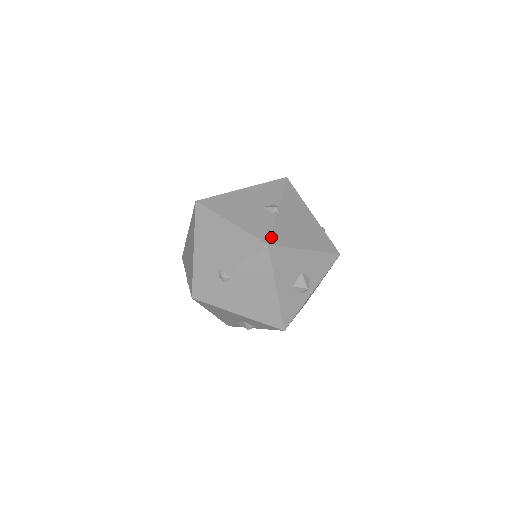
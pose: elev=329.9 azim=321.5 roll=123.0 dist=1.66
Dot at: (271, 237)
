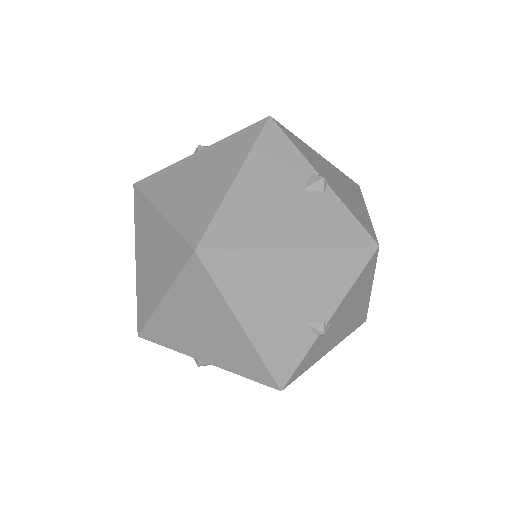
Dot at: (367, 231)
